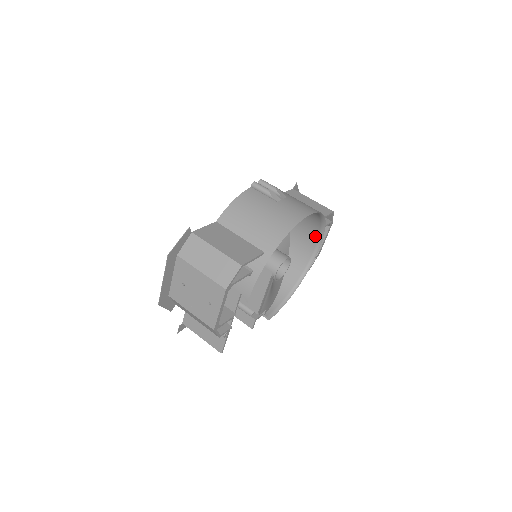
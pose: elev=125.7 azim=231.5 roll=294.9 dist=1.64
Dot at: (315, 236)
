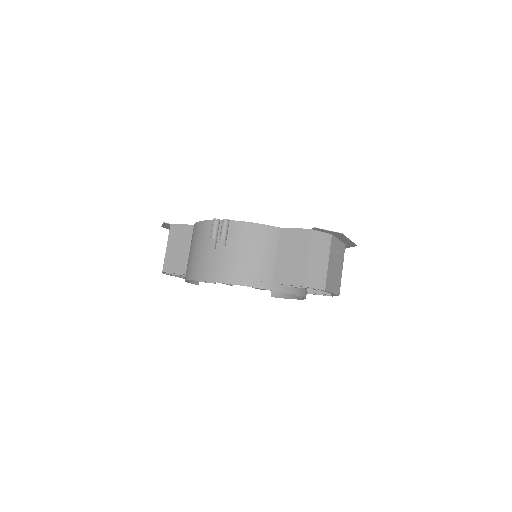
Dot at: occluded
